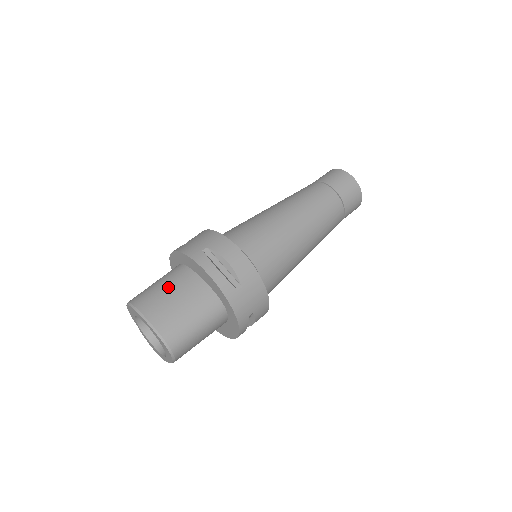
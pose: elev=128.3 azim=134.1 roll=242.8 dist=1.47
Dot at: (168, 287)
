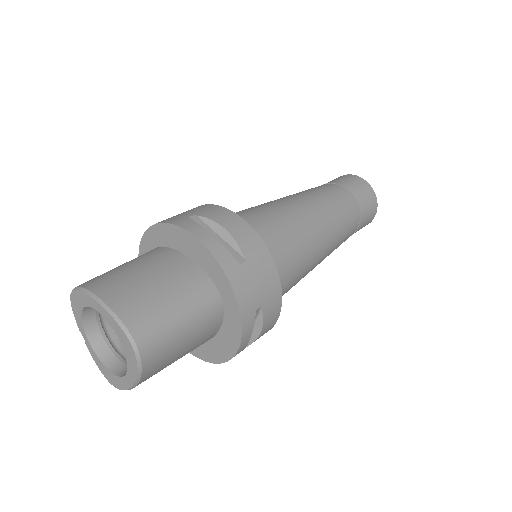
Dot at: (136, 265)
